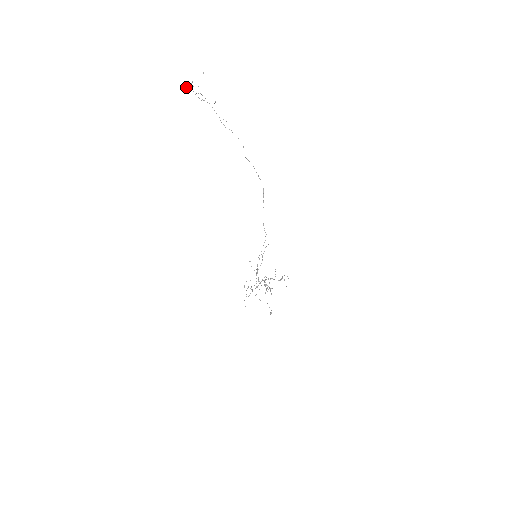
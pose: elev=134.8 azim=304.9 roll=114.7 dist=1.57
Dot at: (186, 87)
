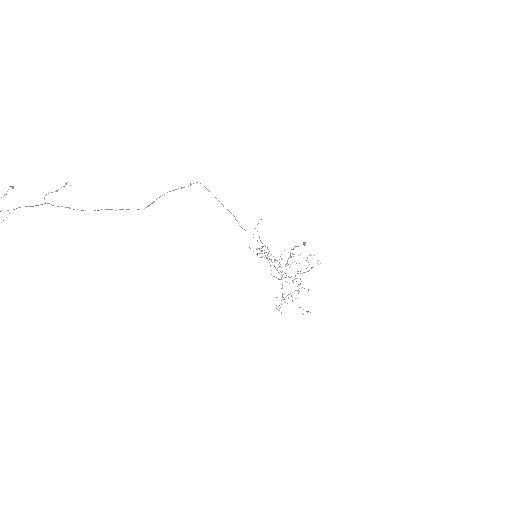
Dot at: out of frame
